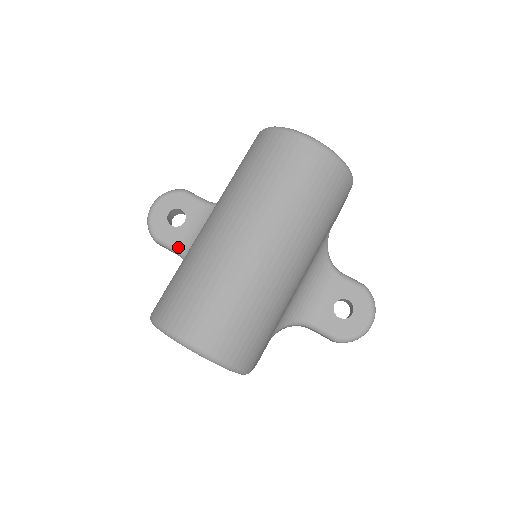
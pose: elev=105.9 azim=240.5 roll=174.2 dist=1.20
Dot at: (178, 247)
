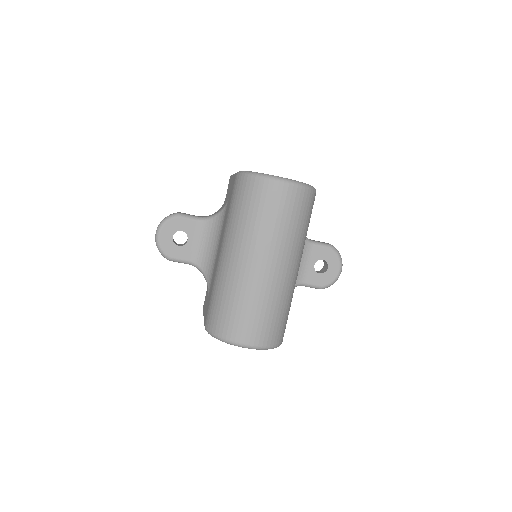
Dot at: (190, 261)
